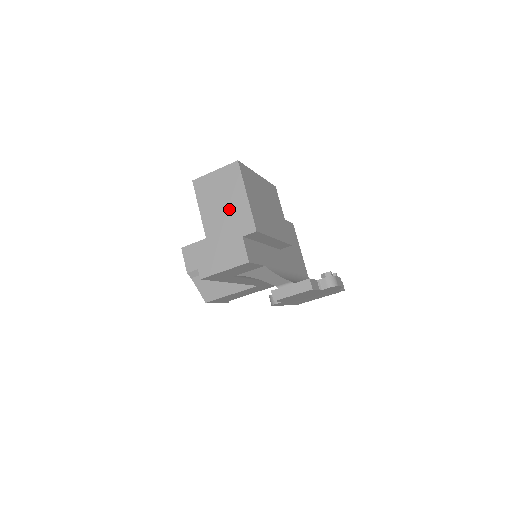
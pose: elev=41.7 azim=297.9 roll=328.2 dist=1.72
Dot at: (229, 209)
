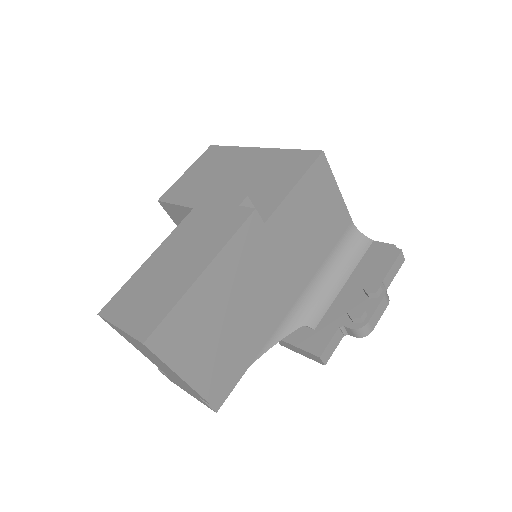
Dot at: (165, 369)
